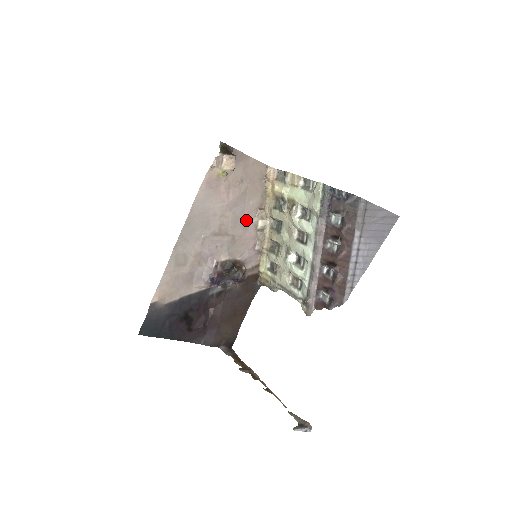
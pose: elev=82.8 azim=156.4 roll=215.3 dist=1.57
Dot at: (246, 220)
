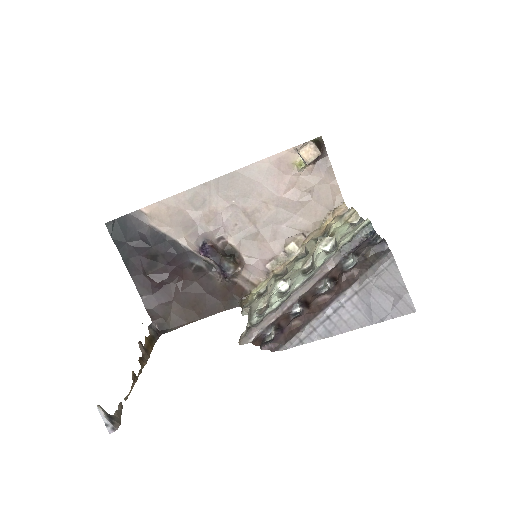
Dot at: (282, 230)
